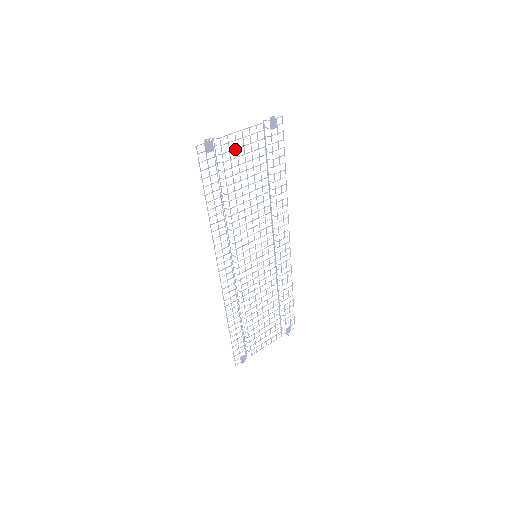
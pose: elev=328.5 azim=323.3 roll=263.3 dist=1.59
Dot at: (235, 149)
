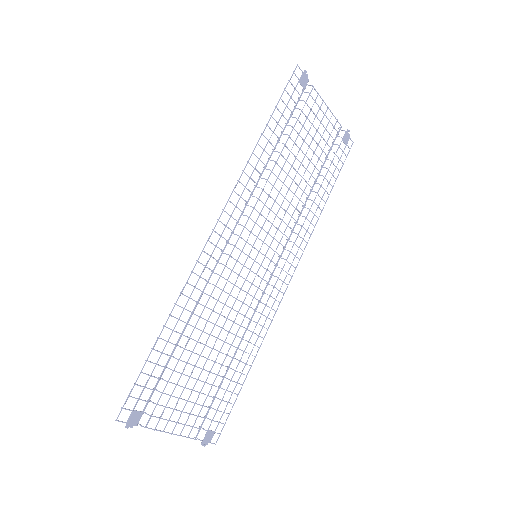
Dot at: occluded
